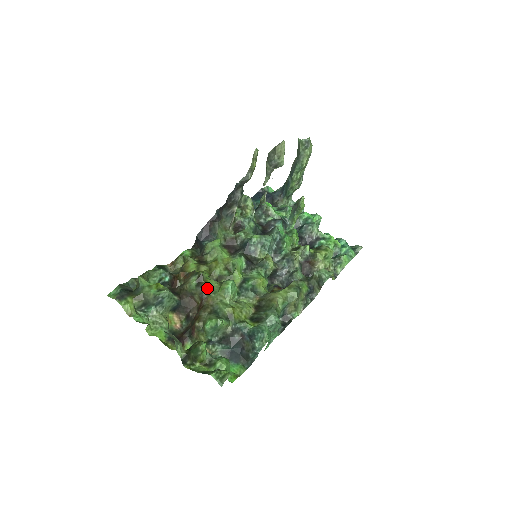
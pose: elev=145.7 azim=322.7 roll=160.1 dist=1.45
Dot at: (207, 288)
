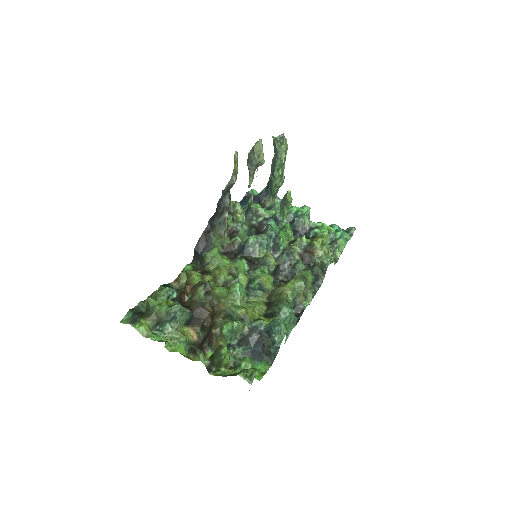
Dot at: (216, 295)
